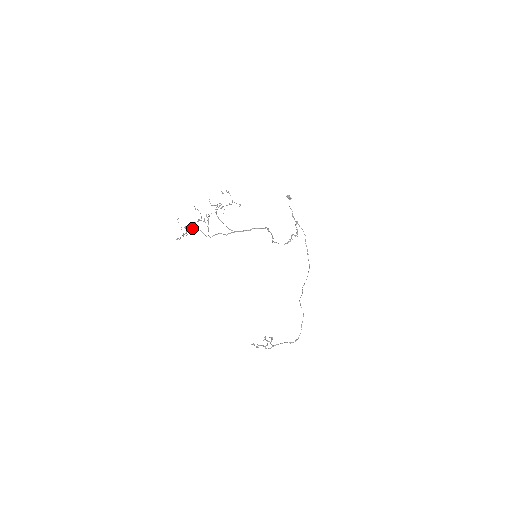
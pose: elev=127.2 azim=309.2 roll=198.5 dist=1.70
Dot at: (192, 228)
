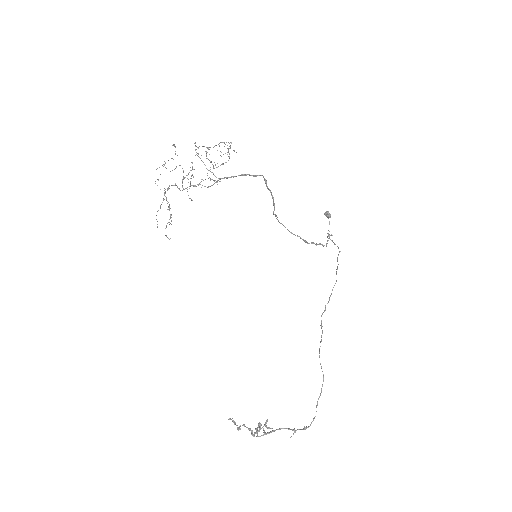
Dot at: occluded
